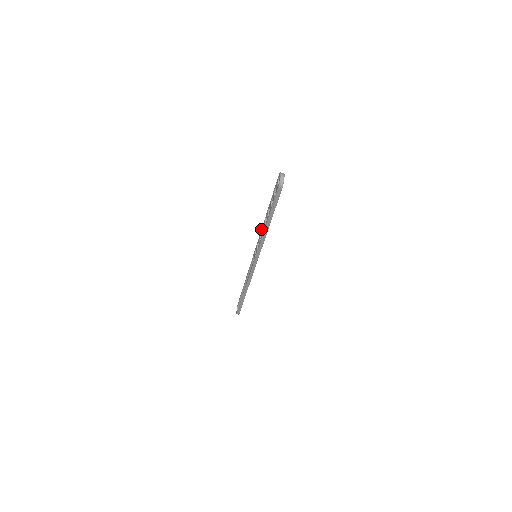
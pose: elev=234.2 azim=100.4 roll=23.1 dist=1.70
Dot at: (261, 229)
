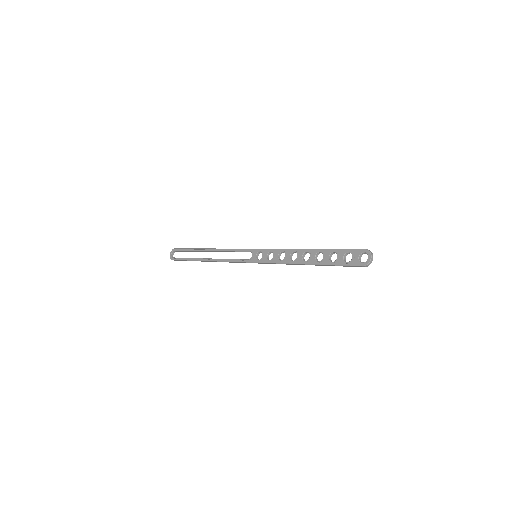
Dot at: (287, 249)
